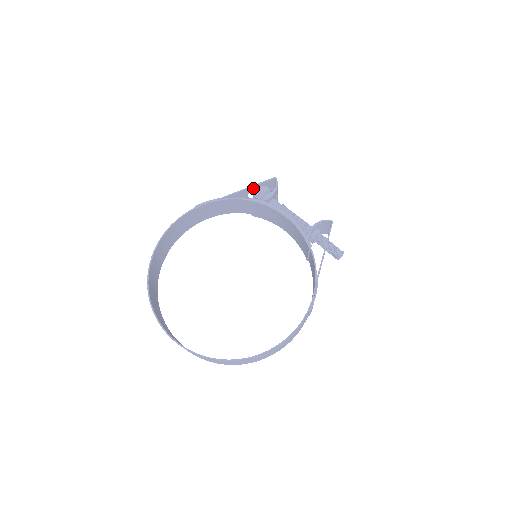
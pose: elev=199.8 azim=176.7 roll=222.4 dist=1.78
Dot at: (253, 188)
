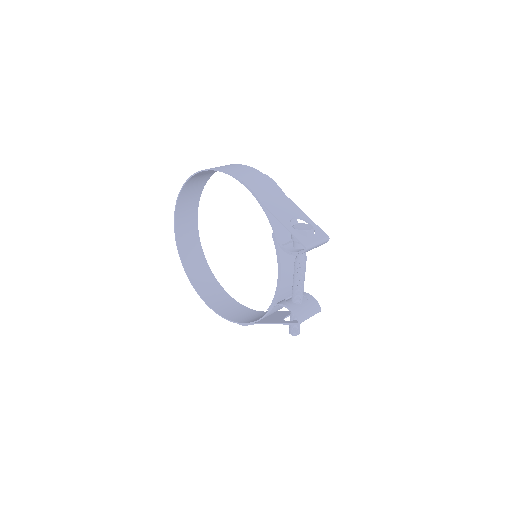
Dot at: (289, 227)
